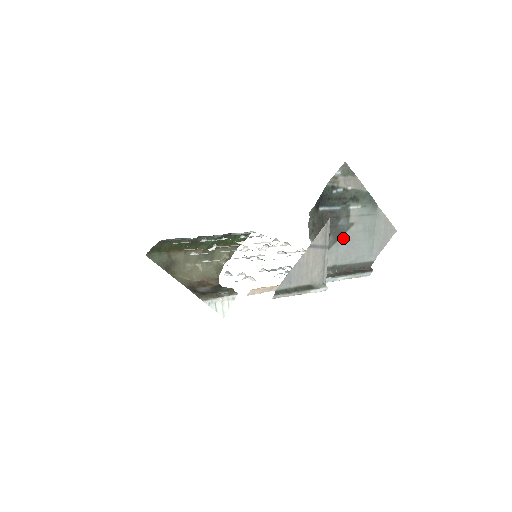
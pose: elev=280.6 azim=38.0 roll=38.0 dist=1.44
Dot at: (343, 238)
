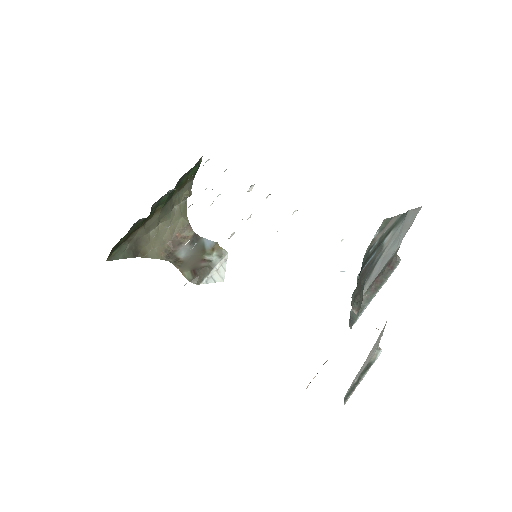
Dot at: (376, 266)
